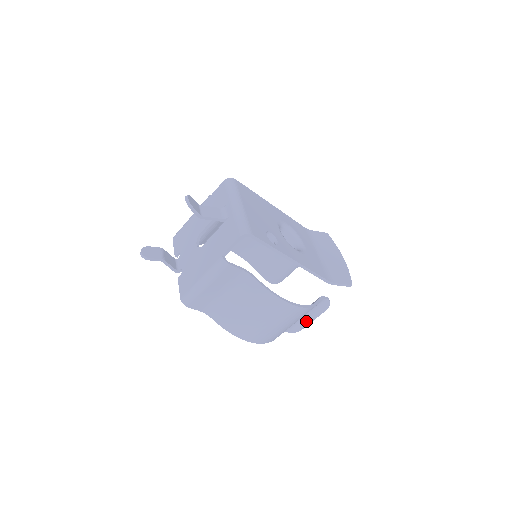
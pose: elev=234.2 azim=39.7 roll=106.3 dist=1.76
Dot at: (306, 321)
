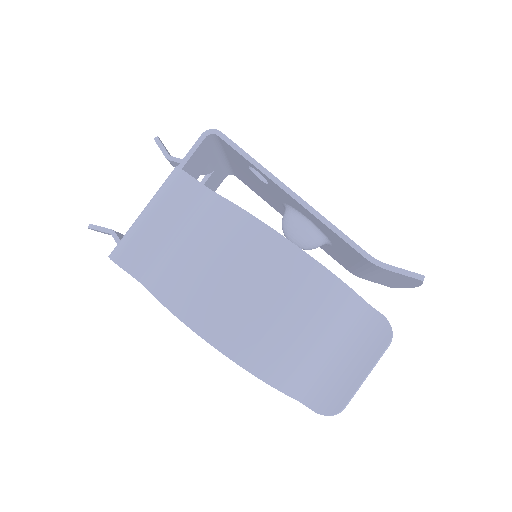
Dot at: (350, 380)
